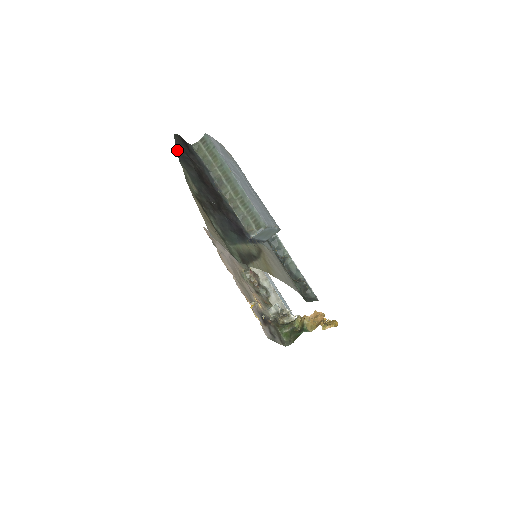
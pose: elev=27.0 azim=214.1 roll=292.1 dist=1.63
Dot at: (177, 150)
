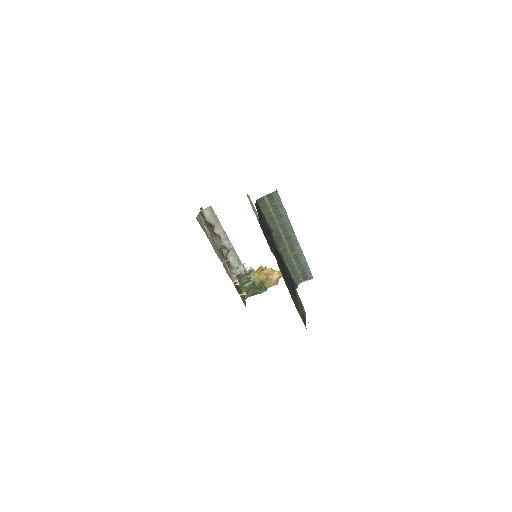
Dot at: (262, 228)
